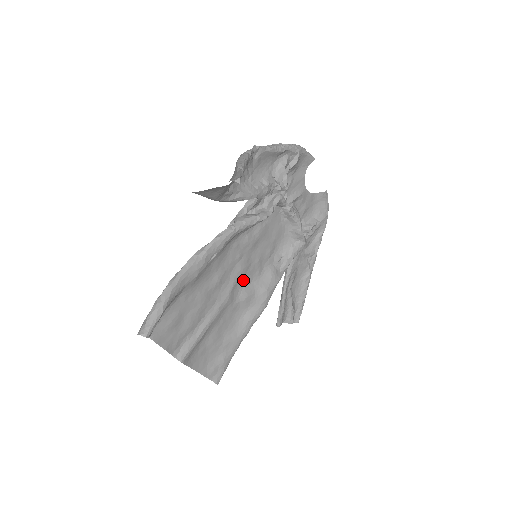
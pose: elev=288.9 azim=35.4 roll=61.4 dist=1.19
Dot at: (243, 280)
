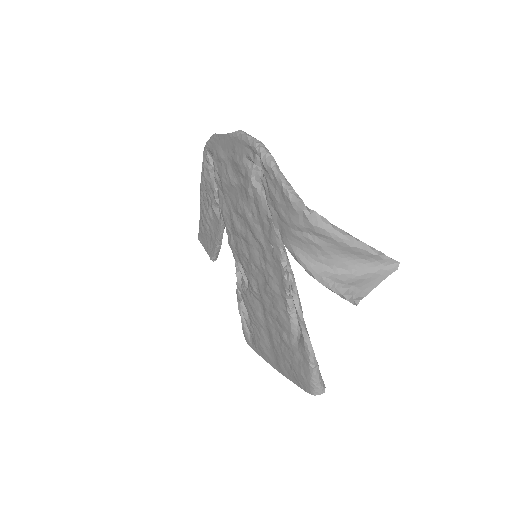
Dot at: (253, 279)
